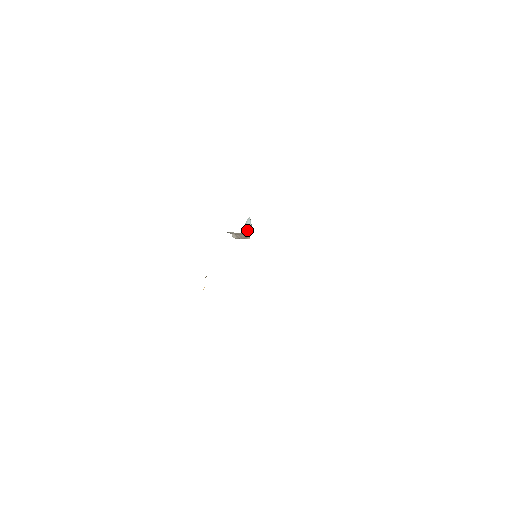
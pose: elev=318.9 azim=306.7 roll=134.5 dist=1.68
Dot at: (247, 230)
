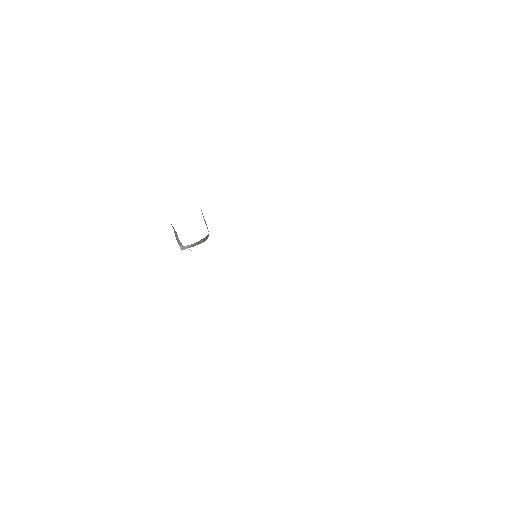
Dot at: occluded
